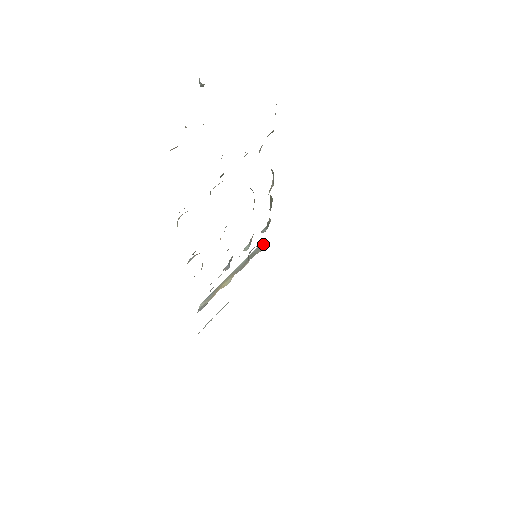
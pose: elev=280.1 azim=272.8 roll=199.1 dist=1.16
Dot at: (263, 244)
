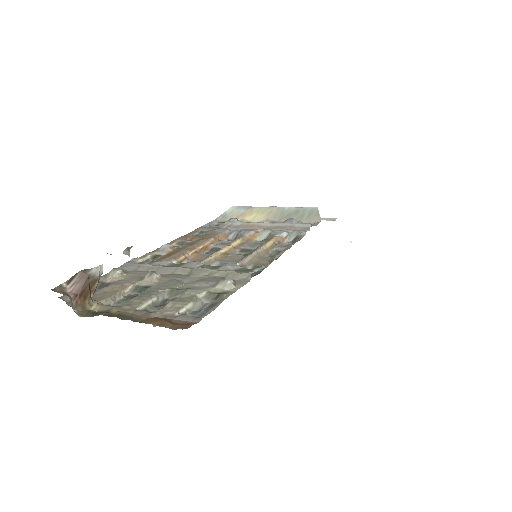
Dot at: (318, 215)
